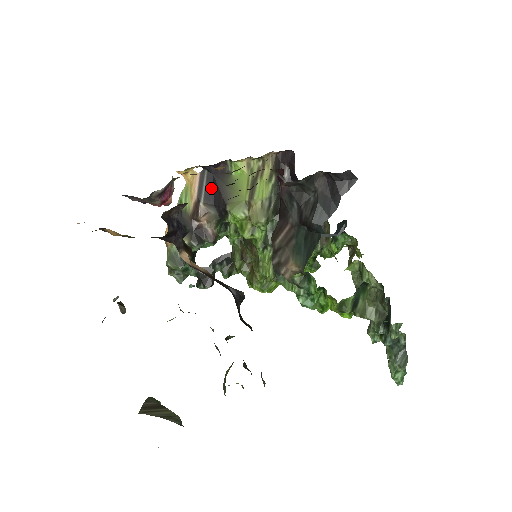
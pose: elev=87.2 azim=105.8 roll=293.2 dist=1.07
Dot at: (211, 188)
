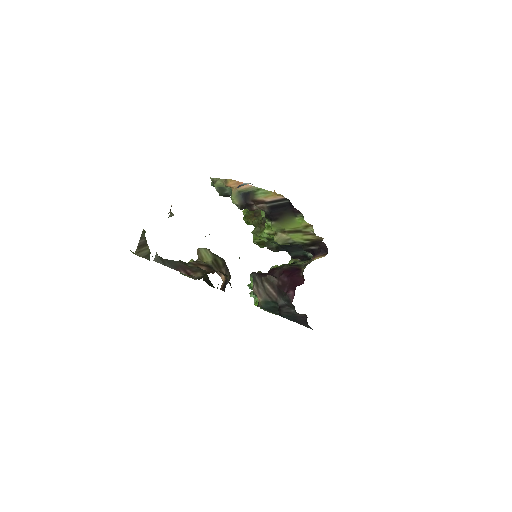
Dot at: (279, 207)
